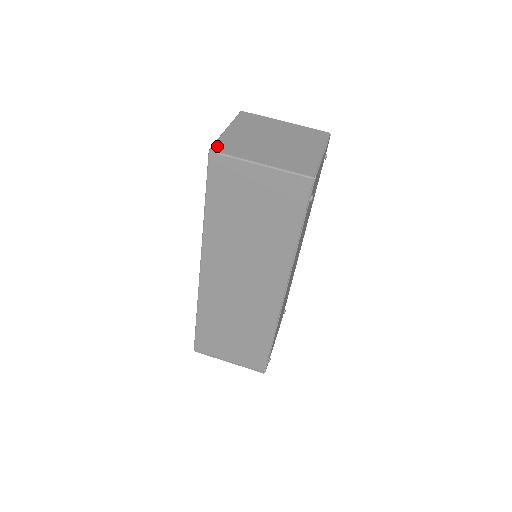
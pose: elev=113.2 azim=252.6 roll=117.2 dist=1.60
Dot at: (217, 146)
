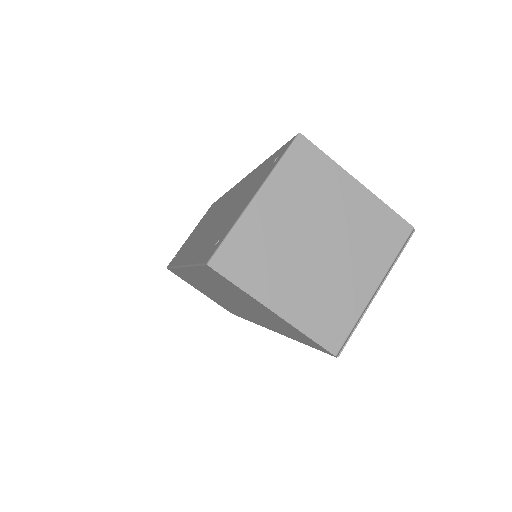
Dot at: (223, 256)
